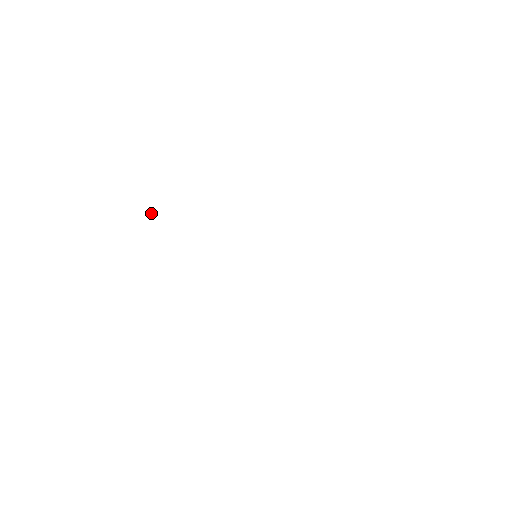
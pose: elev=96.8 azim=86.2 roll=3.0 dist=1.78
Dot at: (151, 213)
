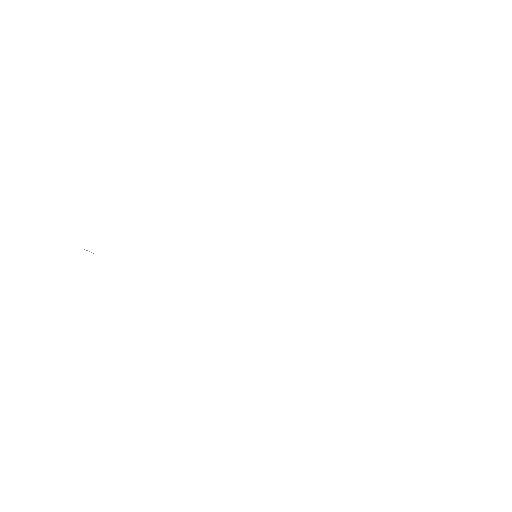
Dot at: (84, 249)
